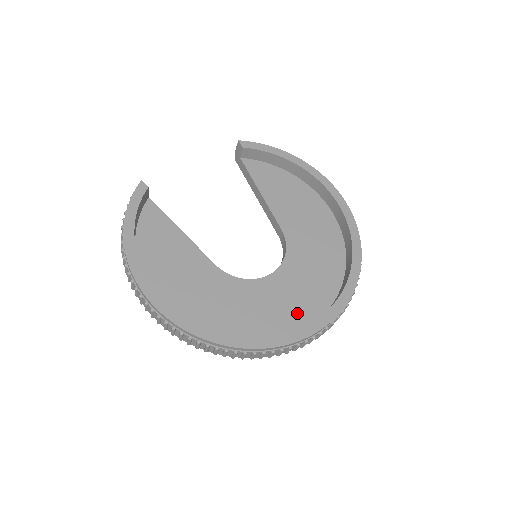
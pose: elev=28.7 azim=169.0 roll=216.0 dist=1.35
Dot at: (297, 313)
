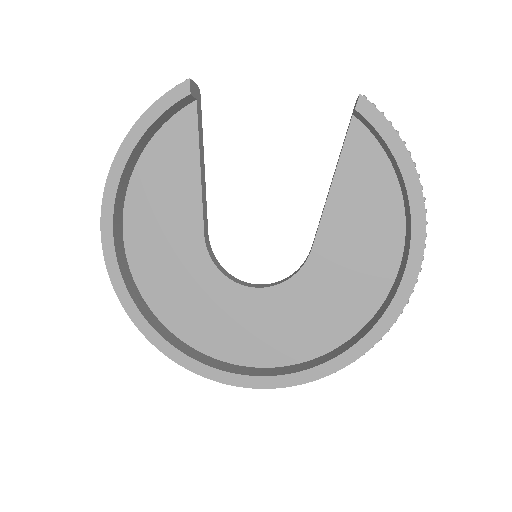
Dot at: (242, 345)
